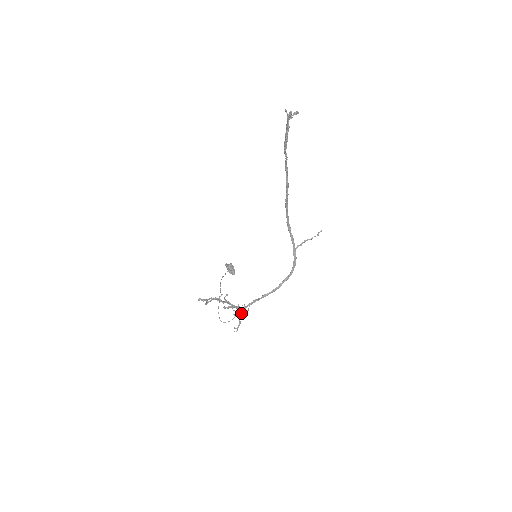
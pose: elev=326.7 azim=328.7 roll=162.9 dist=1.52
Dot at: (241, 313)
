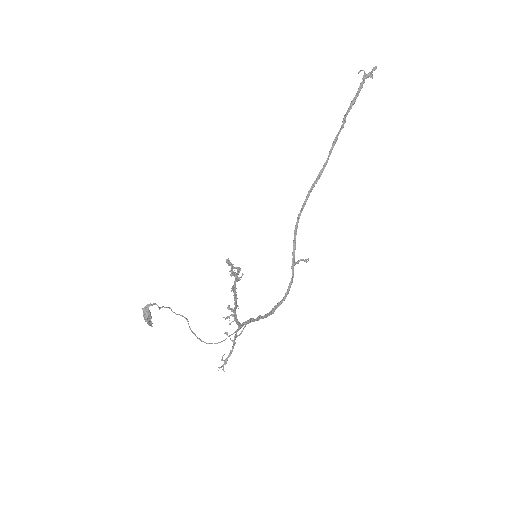
Dot at: (236, 332)
